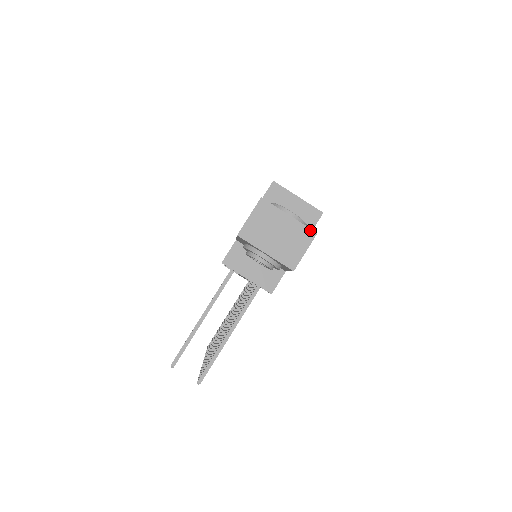
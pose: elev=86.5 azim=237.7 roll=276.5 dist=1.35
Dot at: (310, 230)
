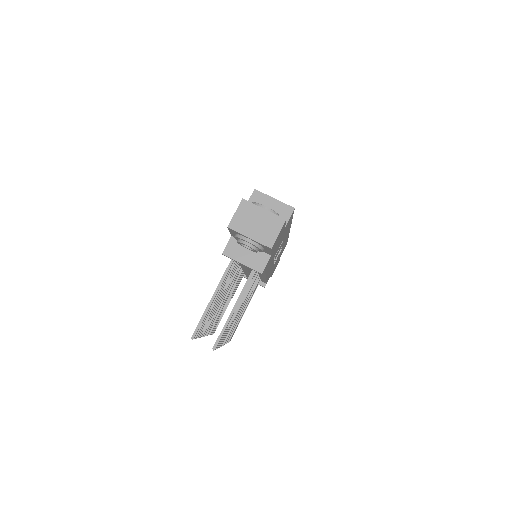
Dot at: (281, 218)
